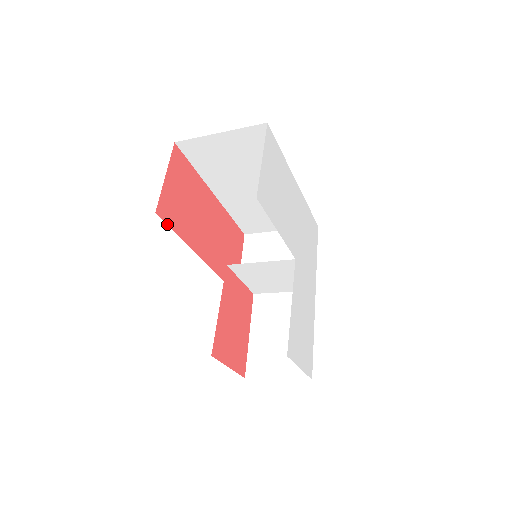
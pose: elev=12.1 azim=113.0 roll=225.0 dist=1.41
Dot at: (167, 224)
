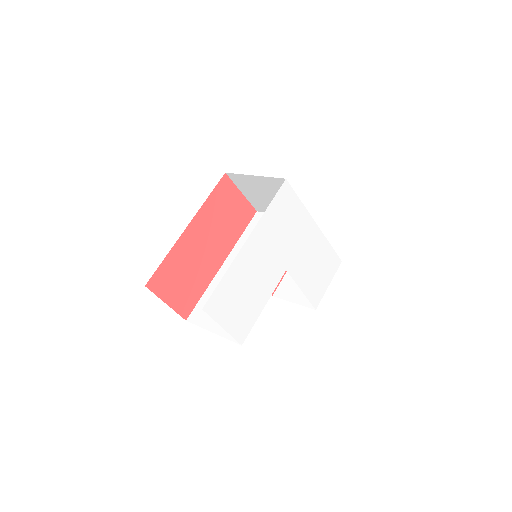
Dot at: (194, 307)
